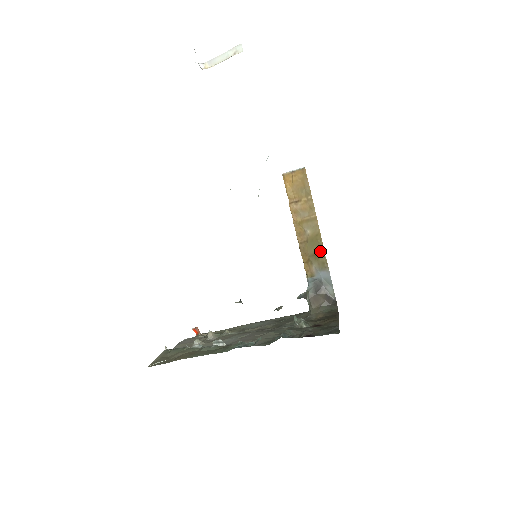
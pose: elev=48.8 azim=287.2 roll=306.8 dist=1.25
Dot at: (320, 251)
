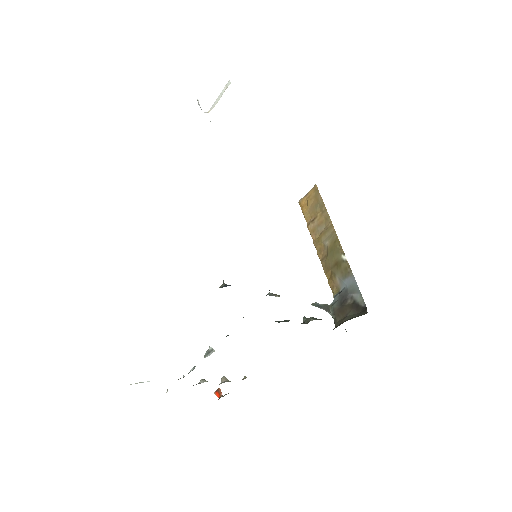
Dot at: (340, 257)
